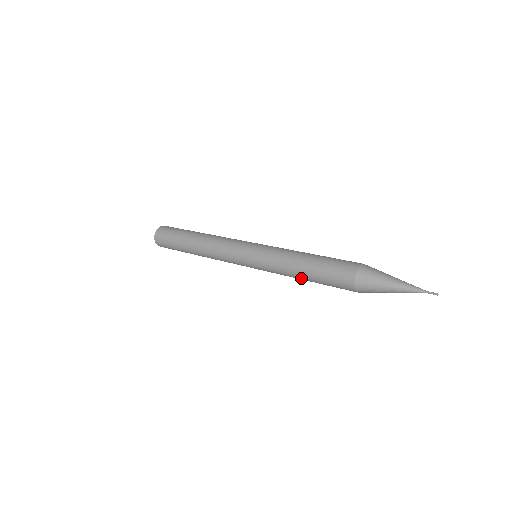
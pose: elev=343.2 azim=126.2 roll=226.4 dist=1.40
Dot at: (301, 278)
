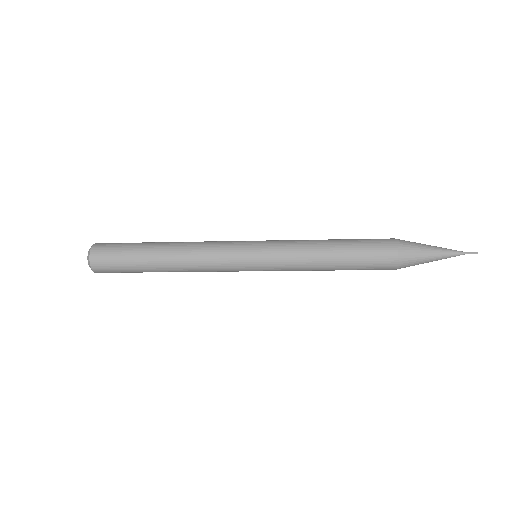
Dot at: (328, 267)
